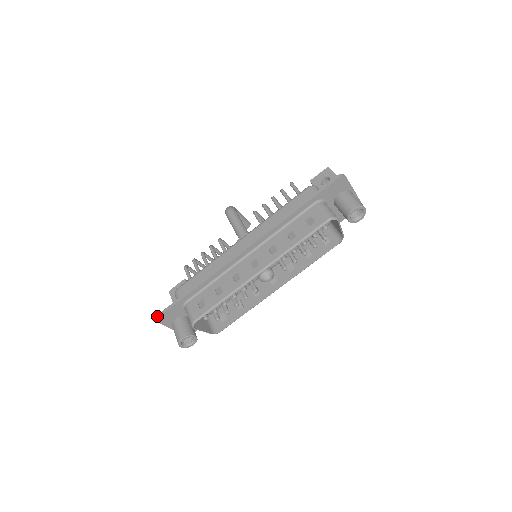
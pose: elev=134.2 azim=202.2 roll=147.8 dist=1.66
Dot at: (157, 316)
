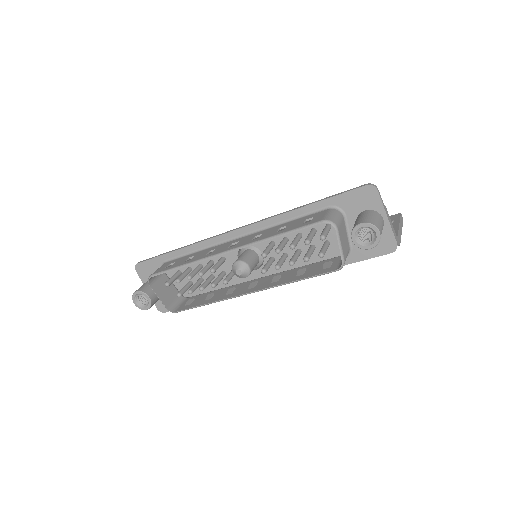
Dot at: (137, 263)
